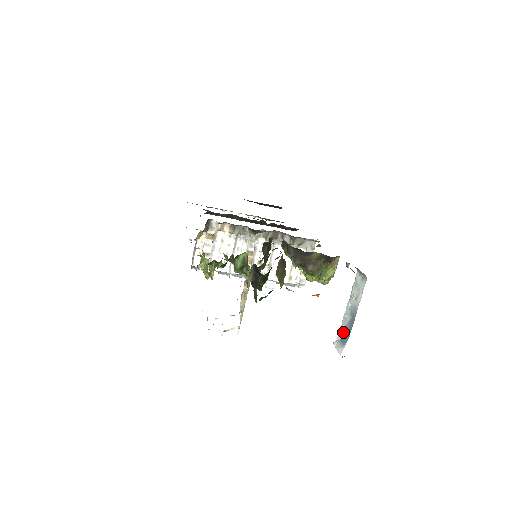
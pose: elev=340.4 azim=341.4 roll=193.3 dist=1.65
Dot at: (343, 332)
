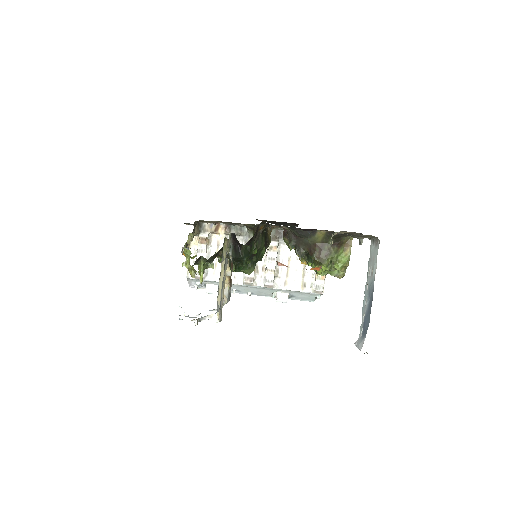
Dot at: (363, 323)
